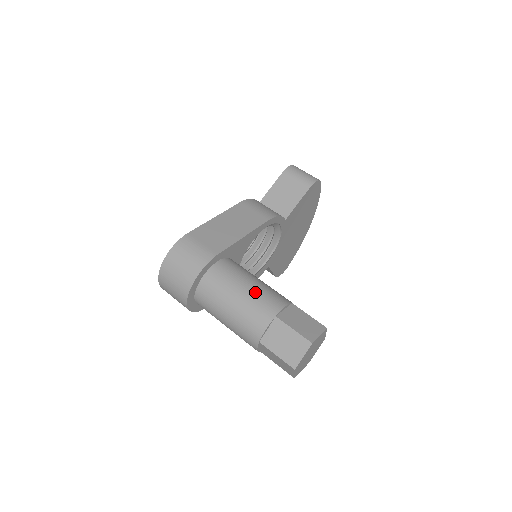
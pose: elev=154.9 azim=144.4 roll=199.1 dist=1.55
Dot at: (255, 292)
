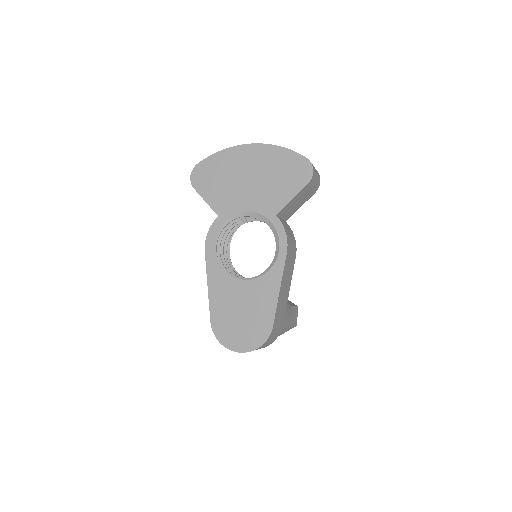
Dot at: (286, 323)
